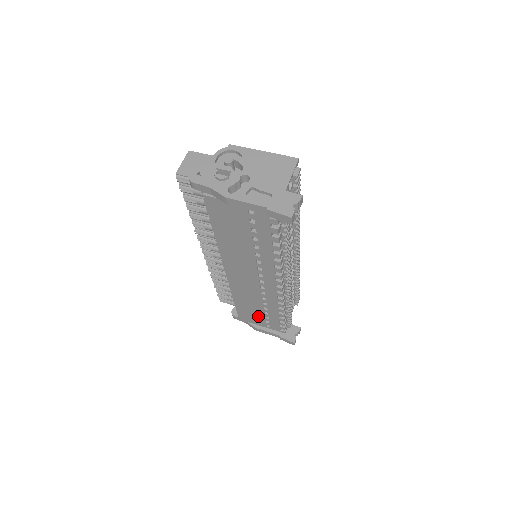
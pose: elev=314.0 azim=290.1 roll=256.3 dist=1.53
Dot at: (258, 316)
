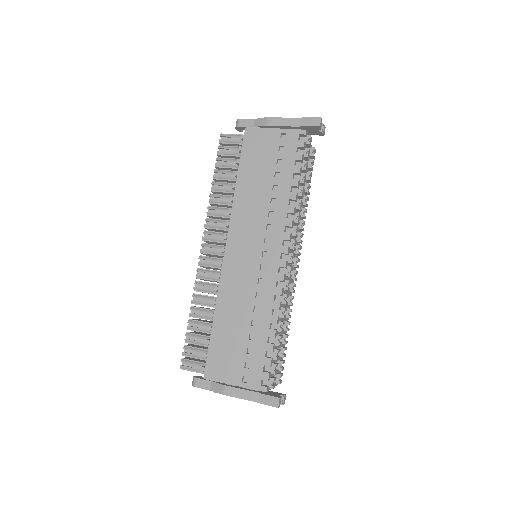
Dot at: (237, 353)
